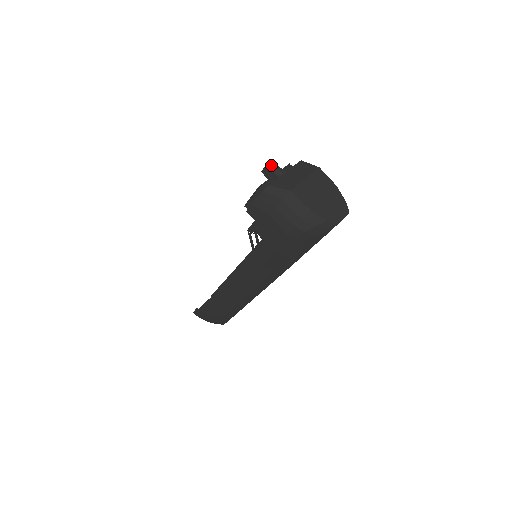
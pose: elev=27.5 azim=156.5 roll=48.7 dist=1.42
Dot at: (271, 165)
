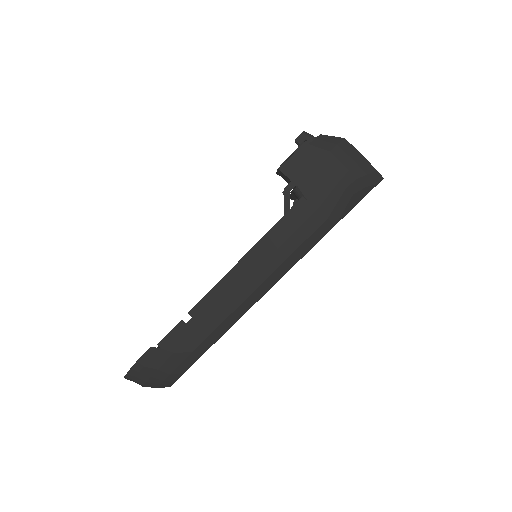
Dot at: (308, 133)
